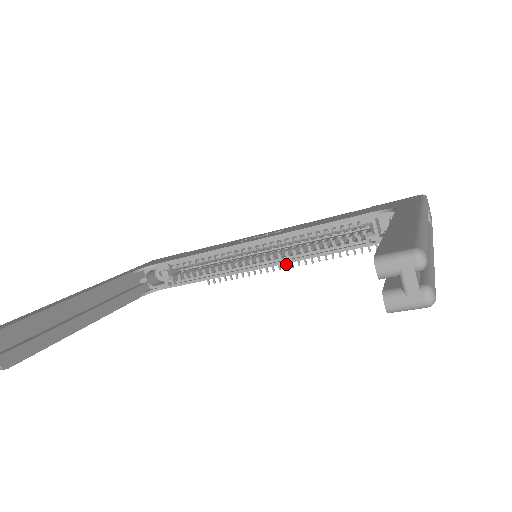
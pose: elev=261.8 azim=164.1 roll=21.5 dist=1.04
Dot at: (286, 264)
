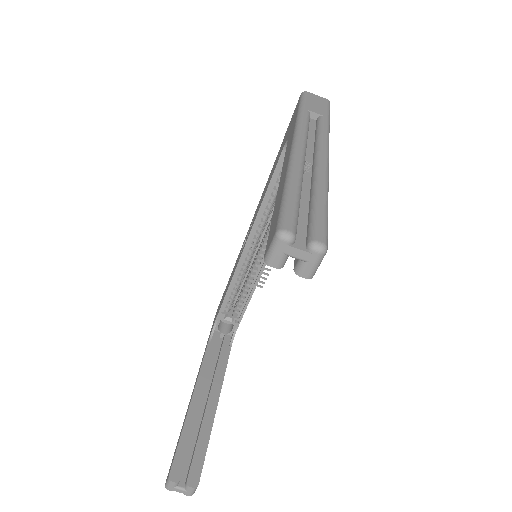
Dot at: occluded
